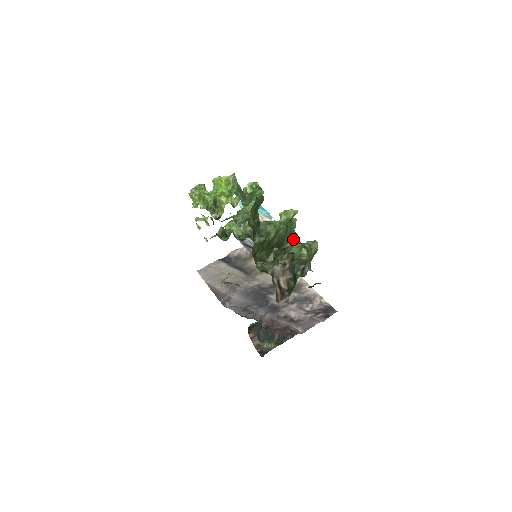
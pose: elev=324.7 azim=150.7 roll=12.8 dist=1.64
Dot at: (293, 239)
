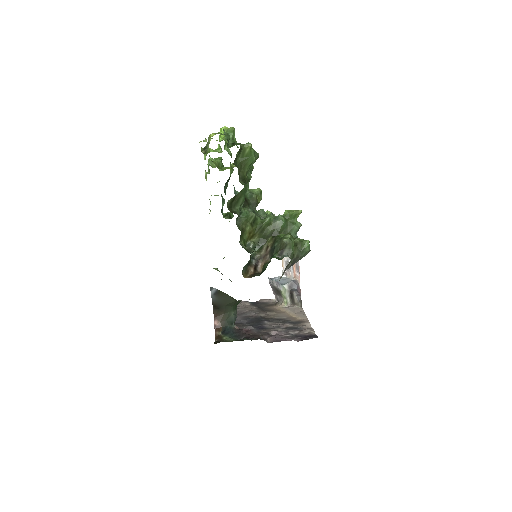
Dot at: occluded
